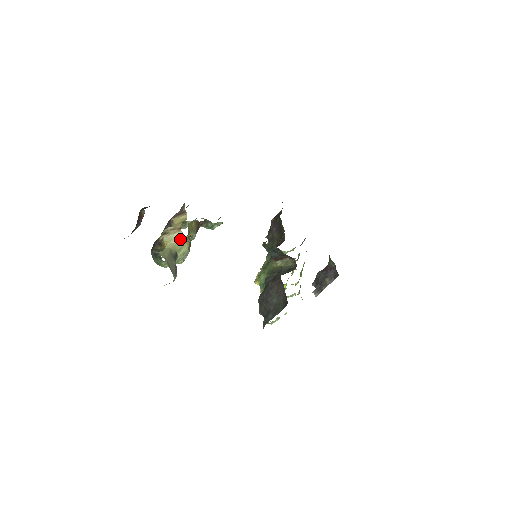
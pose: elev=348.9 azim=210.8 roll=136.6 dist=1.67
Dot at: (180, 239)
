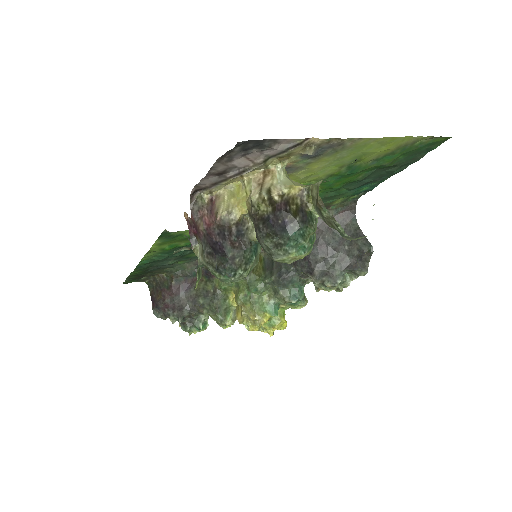
Dot at: (287, 177)
